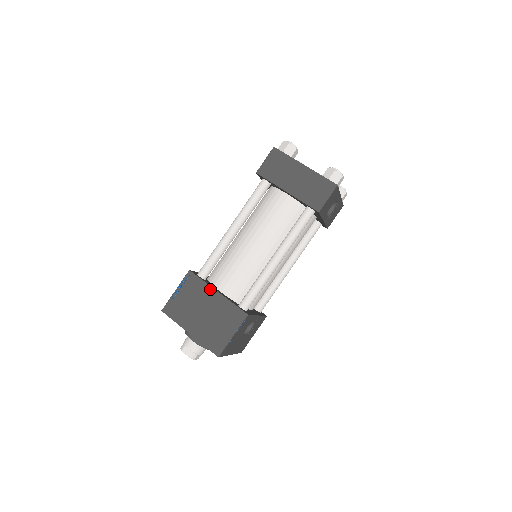
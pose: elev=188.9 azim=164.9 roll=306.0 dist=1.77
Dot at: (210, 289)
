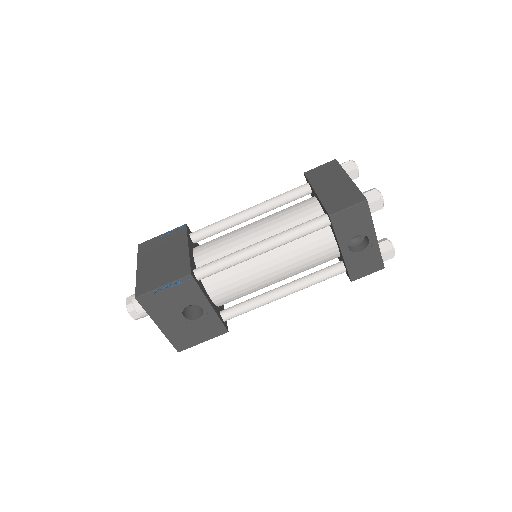
Dot at: (185, 242)
